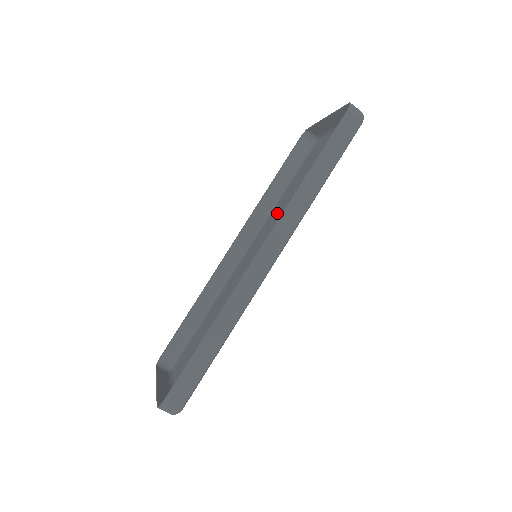
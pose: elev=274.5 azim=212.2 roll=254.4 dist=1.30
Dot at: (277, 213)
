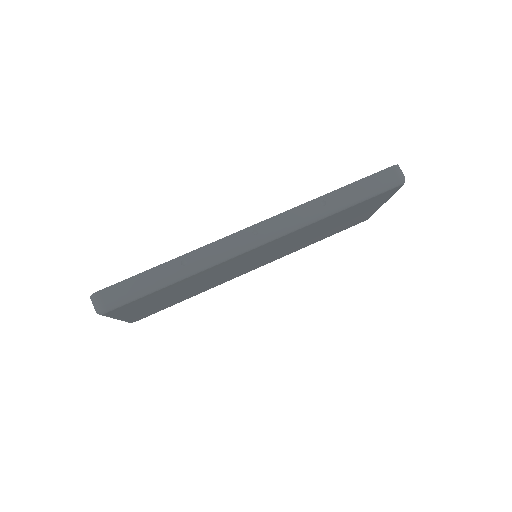
Dot at: occluded
